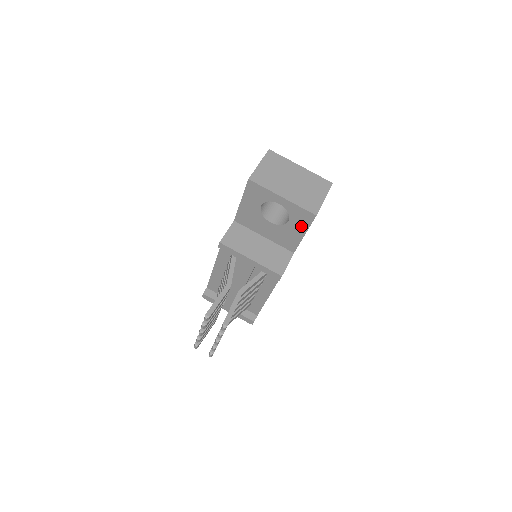
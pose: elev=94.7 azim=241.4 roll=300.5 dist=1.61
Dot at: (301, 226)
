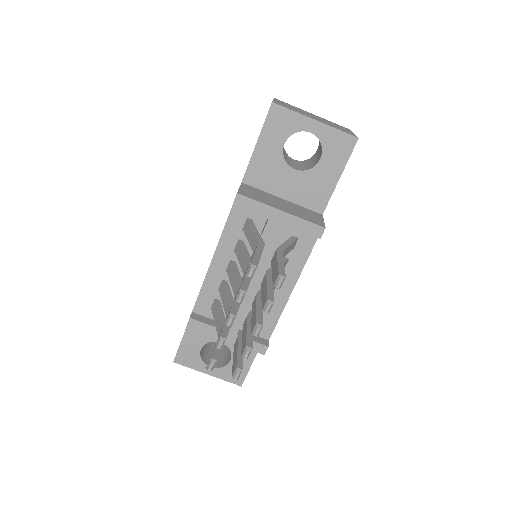
Dot at: (337, 163)
